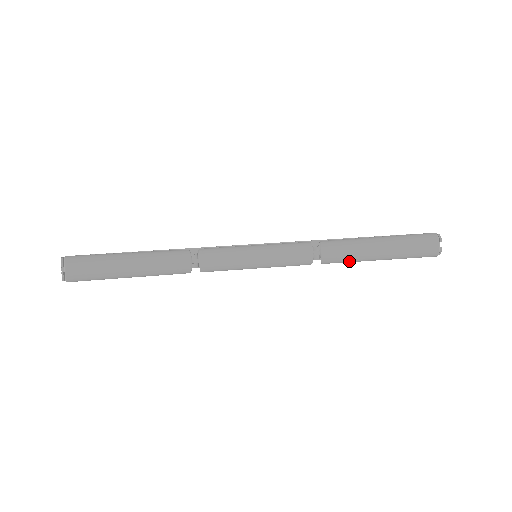
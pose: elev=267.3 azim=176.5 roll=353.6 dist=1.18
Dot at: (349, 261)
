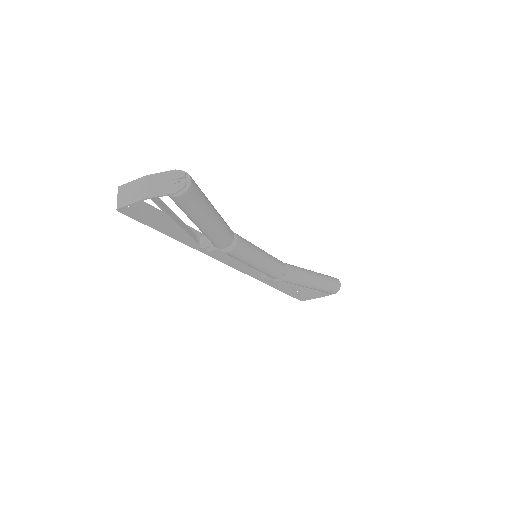
Dot at: (300, 282)
